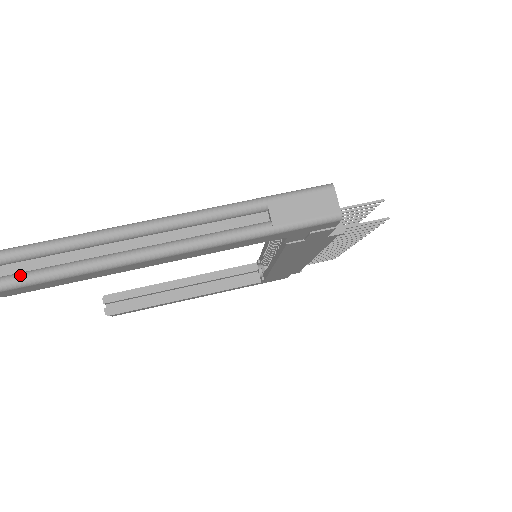
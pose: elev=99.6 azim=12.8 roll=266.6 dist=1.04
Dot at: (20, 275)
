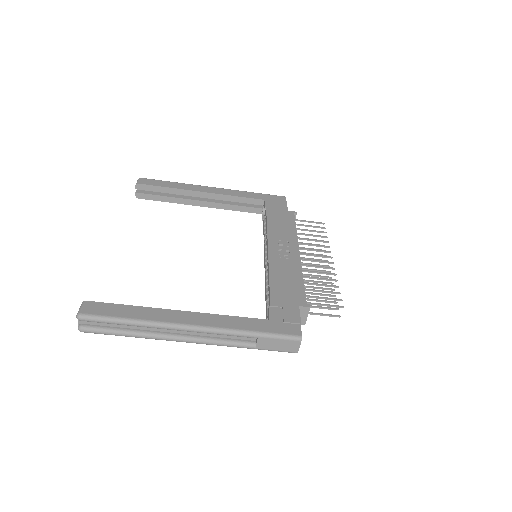
Dot at: (103, 331)
